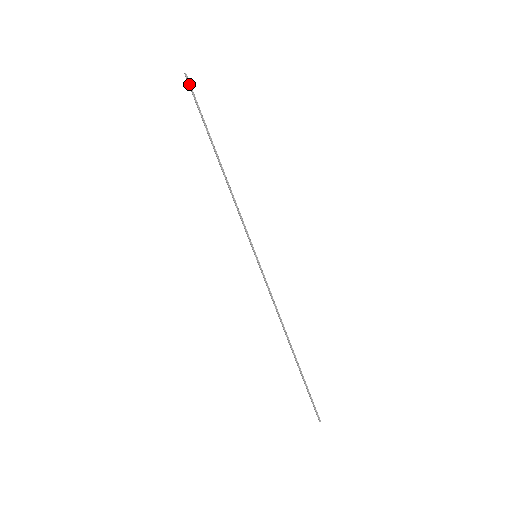
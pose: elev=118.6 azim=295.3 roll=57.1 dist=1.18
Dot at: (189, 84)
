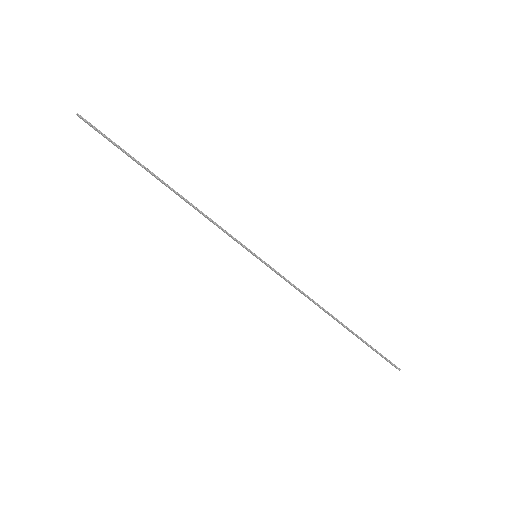
Dot at: (88, 123)
